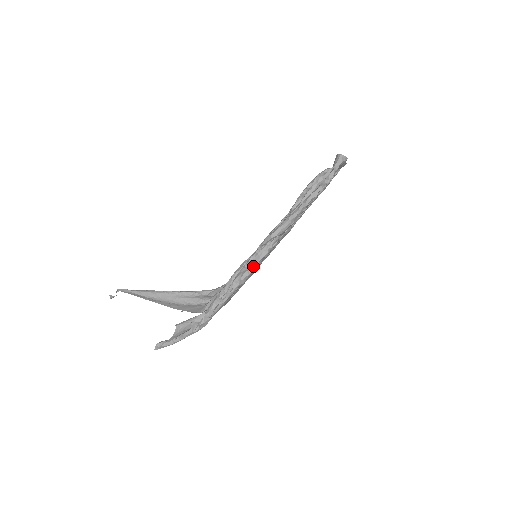
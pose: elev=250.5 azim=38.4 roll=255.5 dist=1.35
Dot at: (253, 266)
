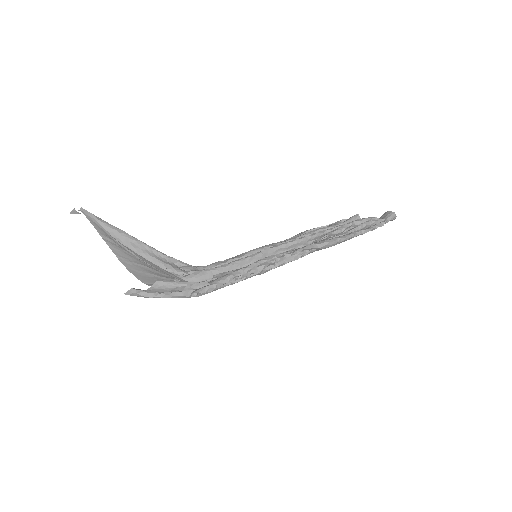
Dot at: (281, 263)
